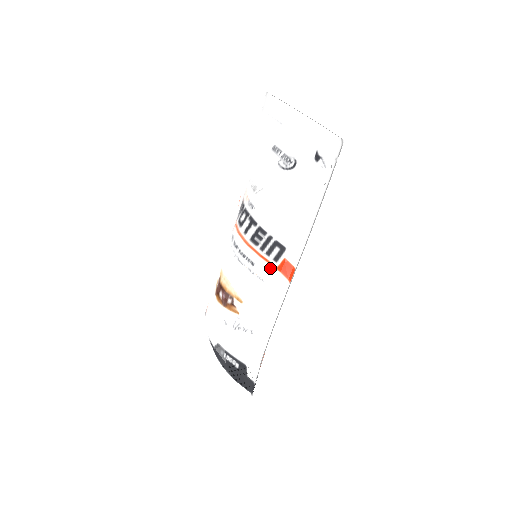
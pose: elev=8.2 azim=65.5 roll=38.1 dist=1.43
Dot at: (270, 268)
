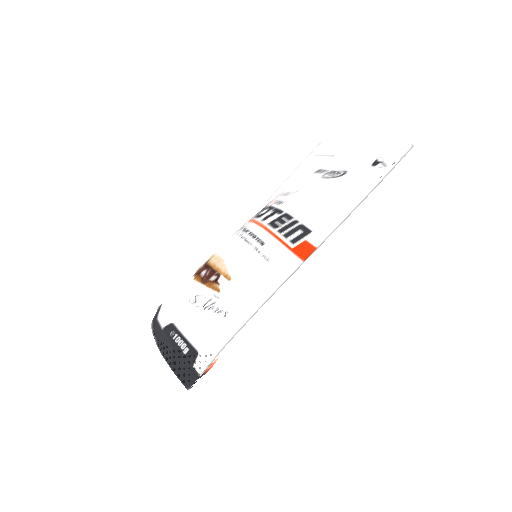
Dot at: (283, 249)
